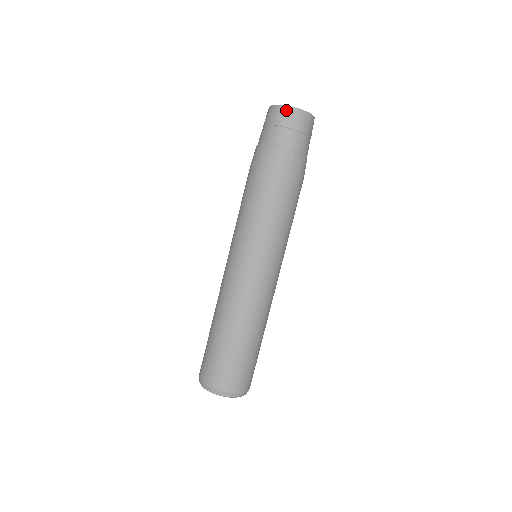
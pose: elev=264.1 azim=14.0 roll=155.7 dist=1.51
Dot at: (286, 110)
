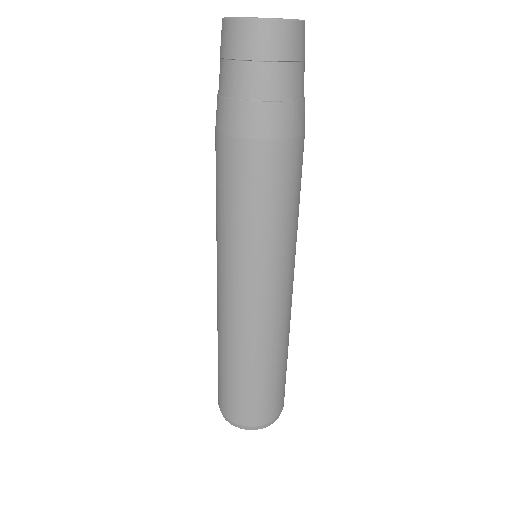
Dot at: (229, 26)
